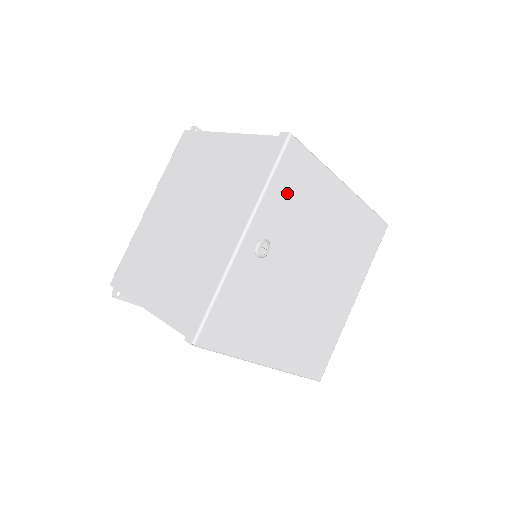
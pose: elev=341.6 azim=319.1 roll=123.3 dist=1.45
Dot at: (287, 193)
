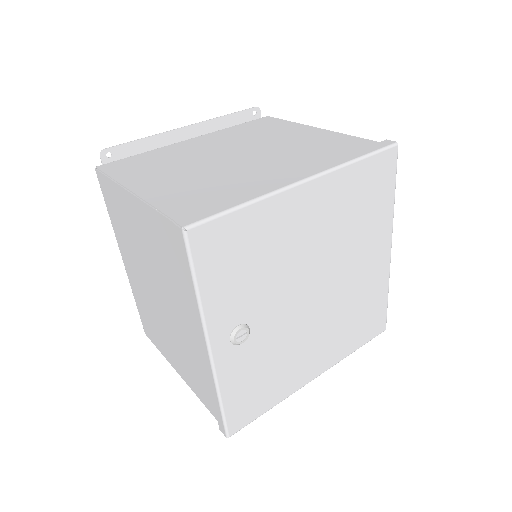
Dot at: (229, 274)
